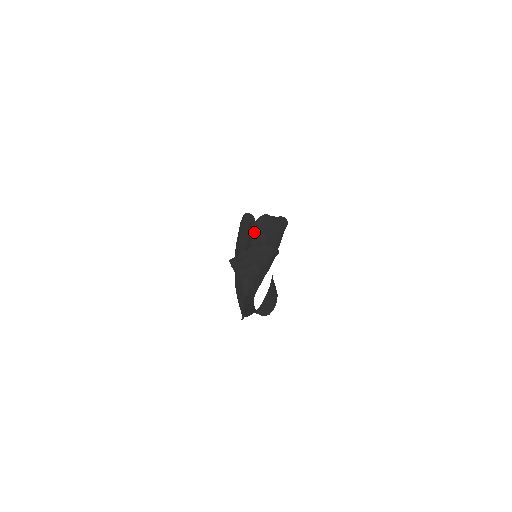
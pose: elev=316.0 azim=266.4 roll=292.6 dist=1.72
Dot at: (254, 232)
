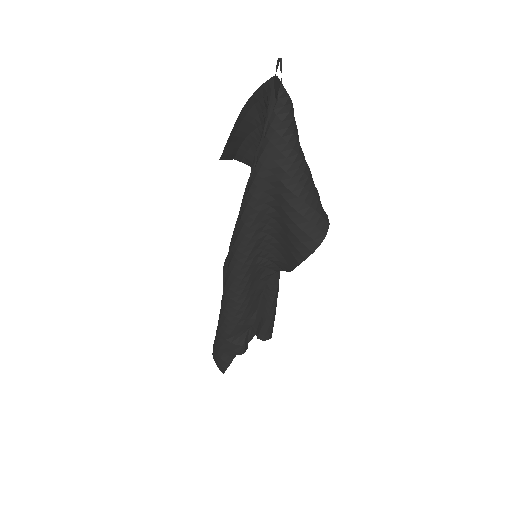
Dot at: occluded
